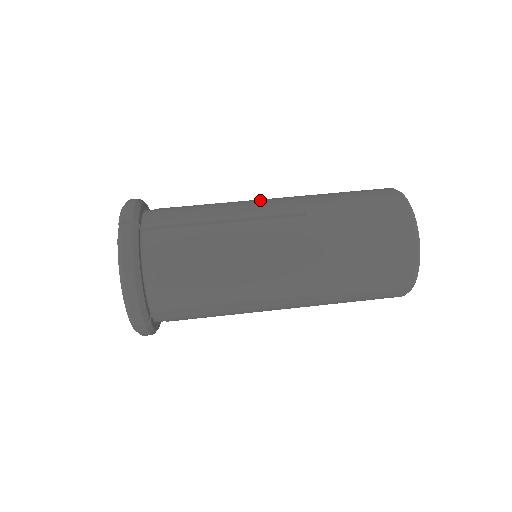
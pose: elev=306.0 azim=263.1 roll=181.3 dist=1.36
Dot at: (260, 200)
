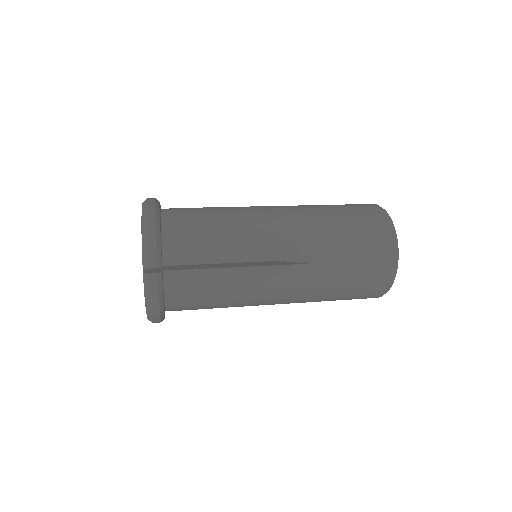
Dot at: occluded
